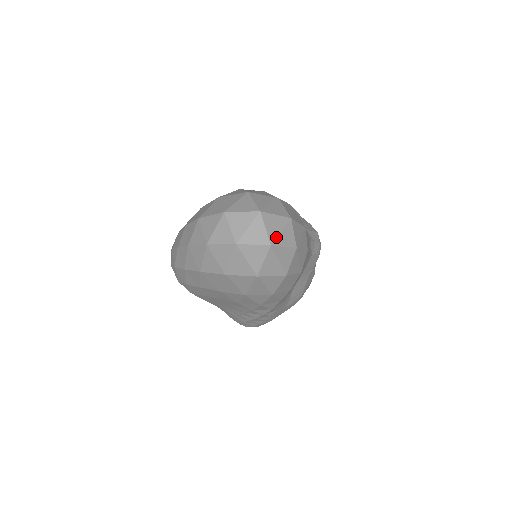
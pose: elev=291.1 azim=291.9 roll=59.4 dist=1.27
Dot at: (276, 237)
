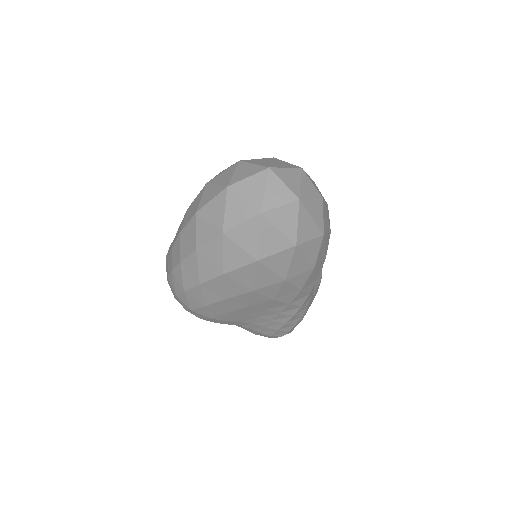
Dot at: (299, 190)
